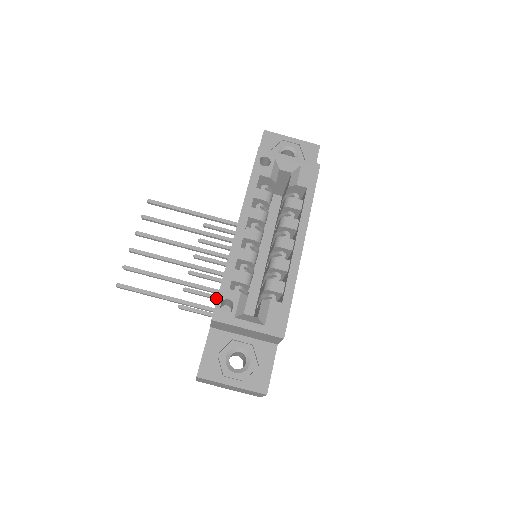
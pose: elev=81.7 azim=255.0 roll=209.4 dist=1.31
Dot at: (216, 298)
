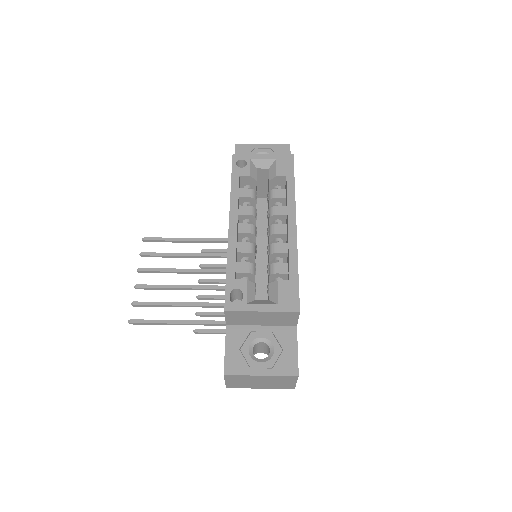
Dot at: occluded
